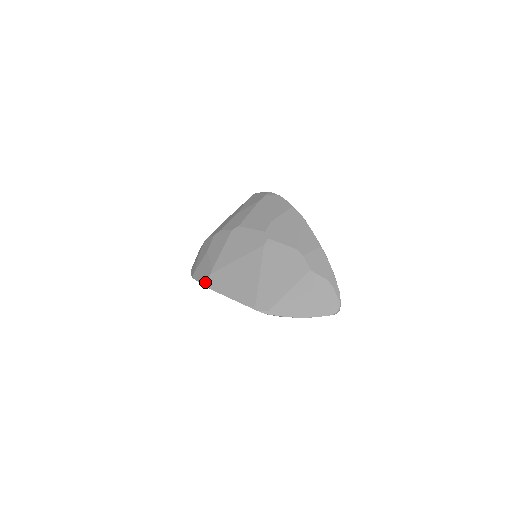
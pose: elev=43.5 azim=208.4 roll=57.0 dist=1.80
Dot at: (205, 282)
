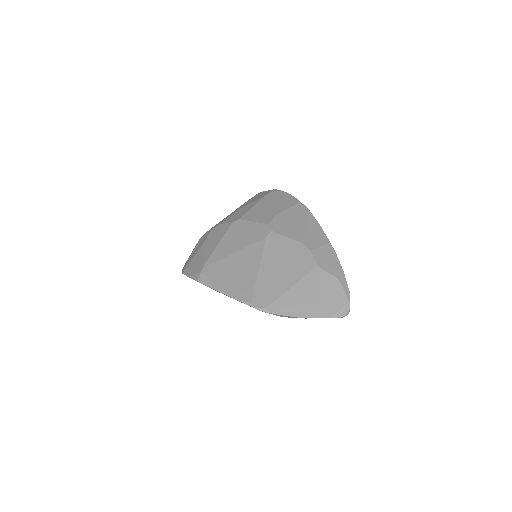
Dot at: (196, 276)
